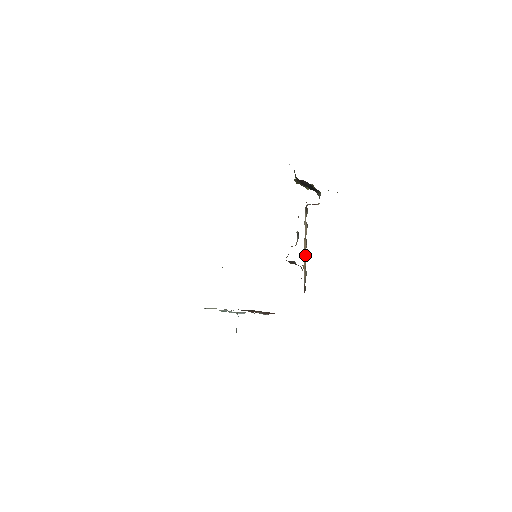
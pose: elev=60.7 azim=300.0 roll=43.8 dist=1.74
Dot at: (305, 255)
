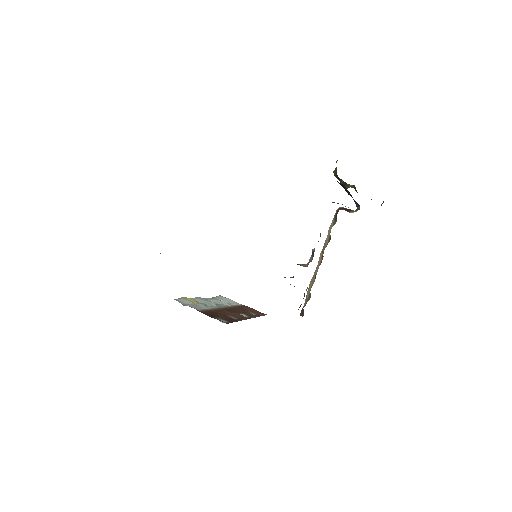
Dot at: (315, 275)
